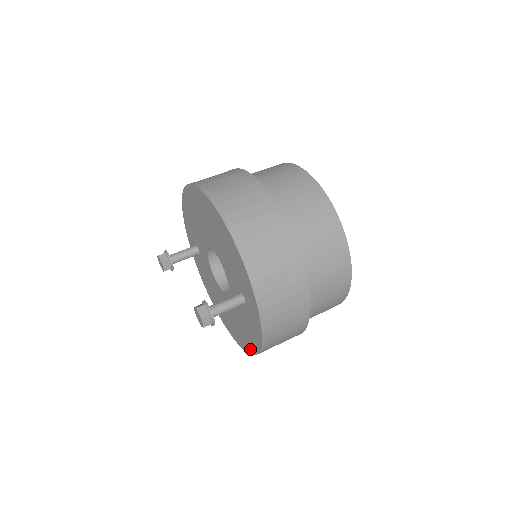
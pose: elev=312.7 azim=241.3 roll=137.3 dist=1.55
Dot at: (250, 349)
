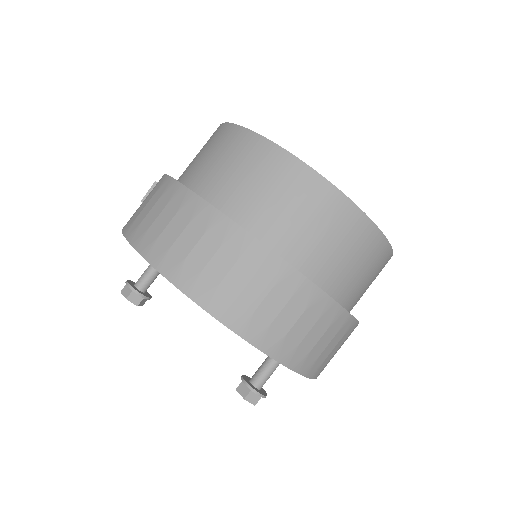
Dot at: occluded
